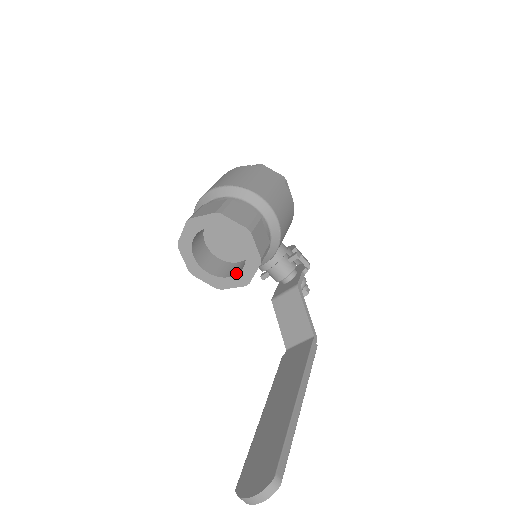
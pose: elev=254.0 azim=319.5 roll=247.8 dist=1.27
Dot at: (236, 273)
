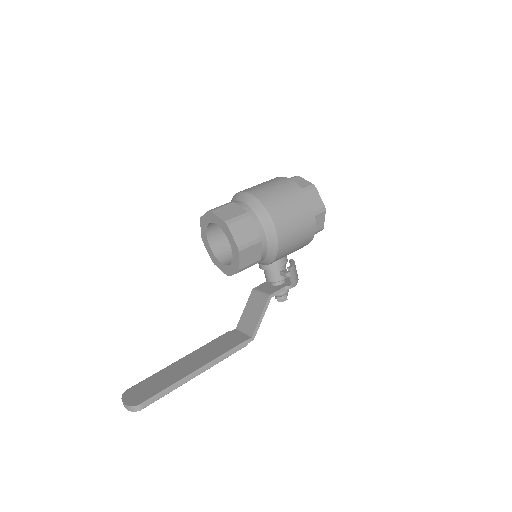
Dot at: (226, 263)
